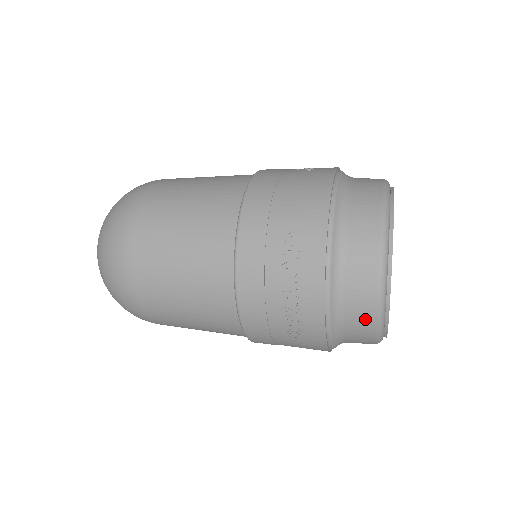
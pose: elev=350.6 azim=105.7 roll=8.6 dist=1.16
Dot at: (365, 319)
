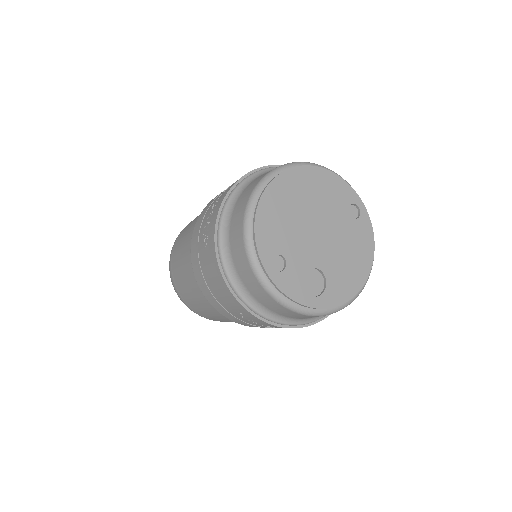
Dot at: (240, 214)
